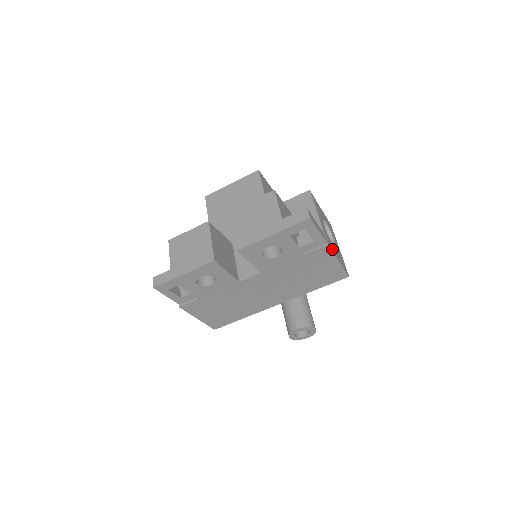
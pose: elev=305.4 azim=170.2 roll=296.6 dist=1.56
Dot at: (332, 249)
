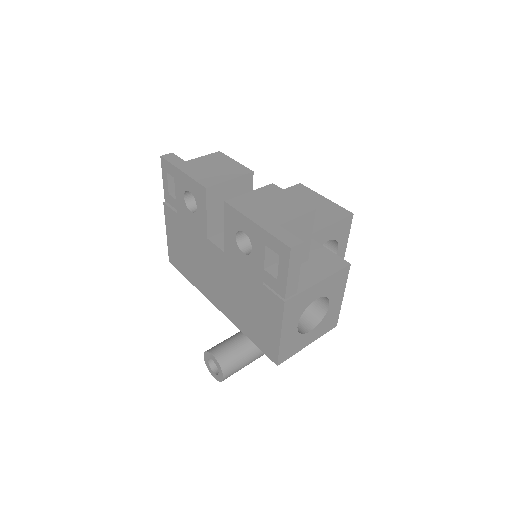
Dot at: (288, 316)
